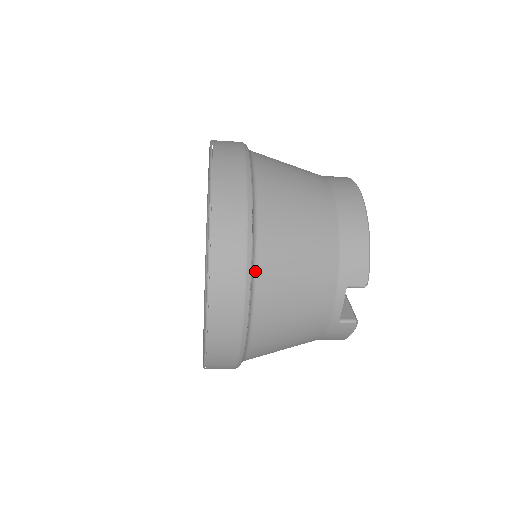
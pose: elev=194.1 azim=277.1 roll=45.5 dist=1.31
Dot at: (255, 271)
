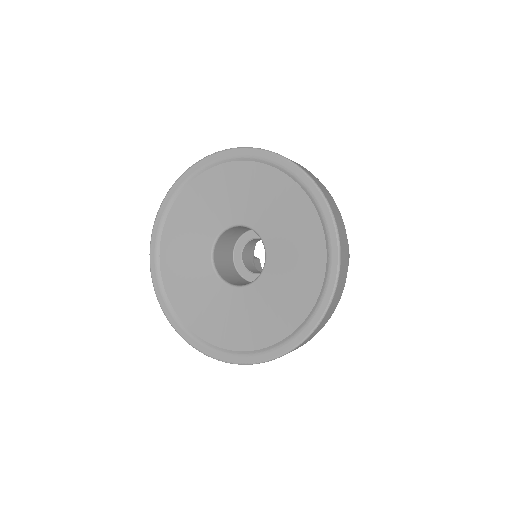
Dot at: occluded
